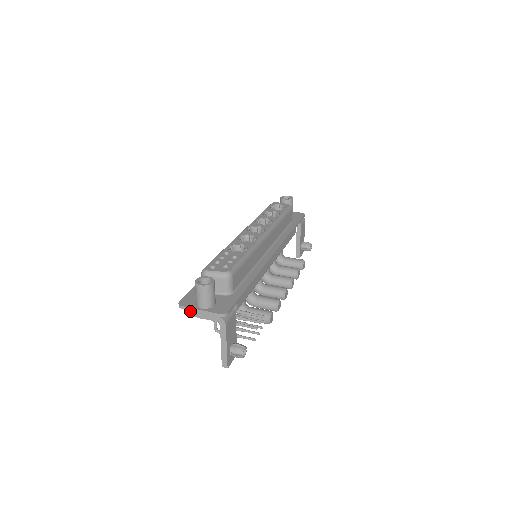
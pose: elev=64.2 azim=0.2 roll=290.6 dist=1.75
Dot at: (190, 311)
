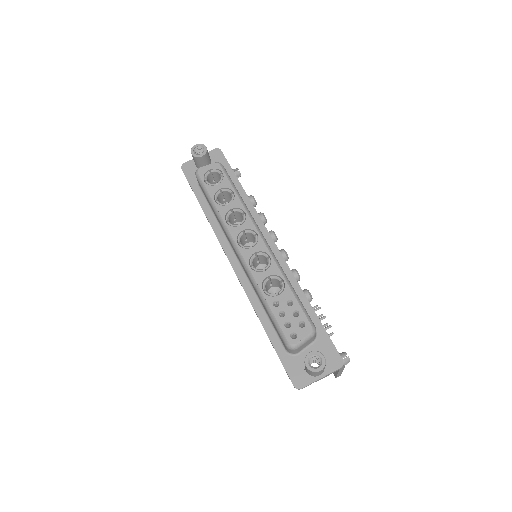
Dot at: (309, 384)
